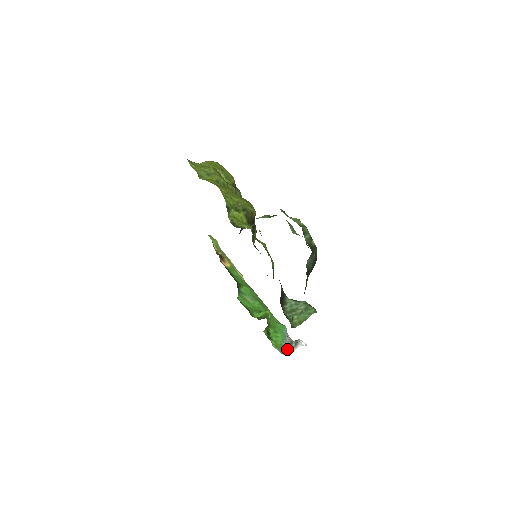
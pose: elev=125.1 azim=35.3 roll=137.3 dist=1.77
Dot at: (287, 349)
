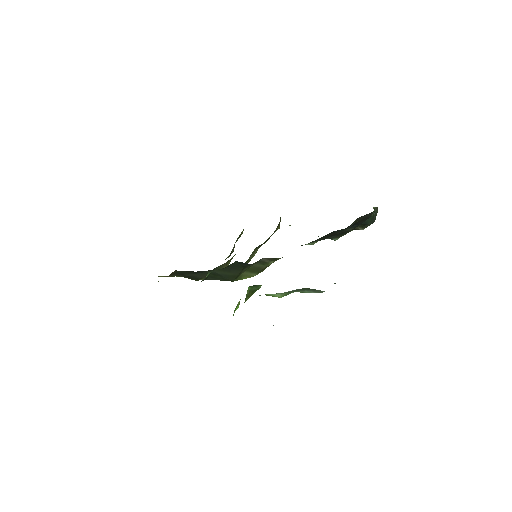
Dot at: occluded
